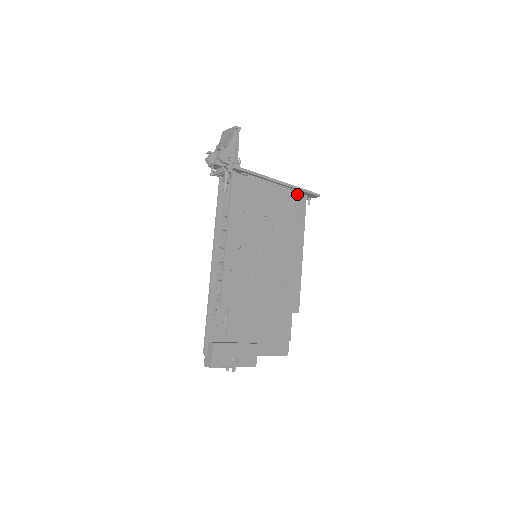
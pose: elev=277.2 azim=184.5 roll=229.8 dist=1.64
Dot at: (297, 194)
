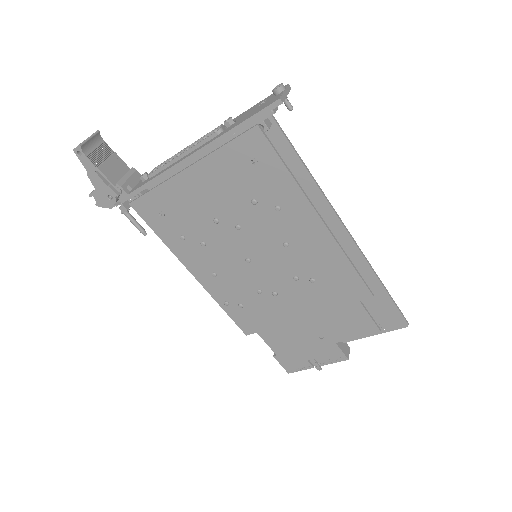
Dot at: (237, 140)
